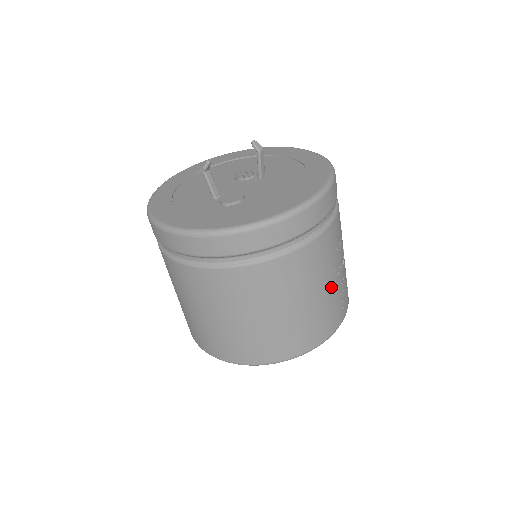
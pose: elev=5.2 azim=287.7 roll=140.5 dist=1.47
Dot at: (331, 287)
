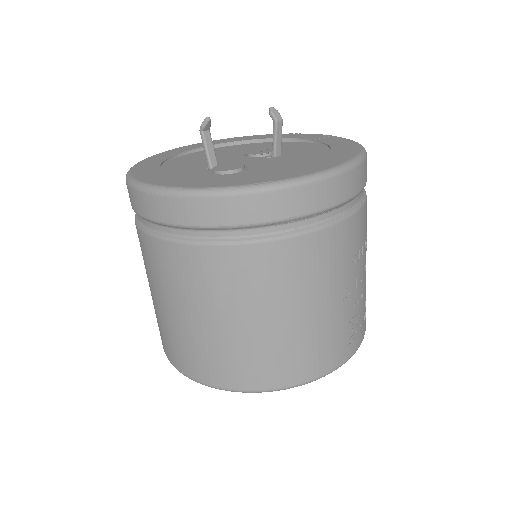
Dot at: (335, 306)
